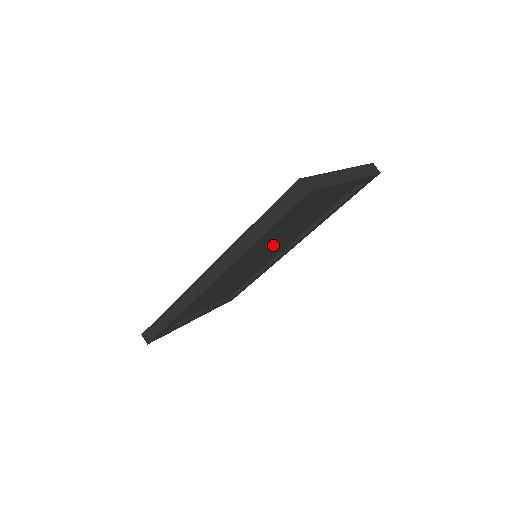
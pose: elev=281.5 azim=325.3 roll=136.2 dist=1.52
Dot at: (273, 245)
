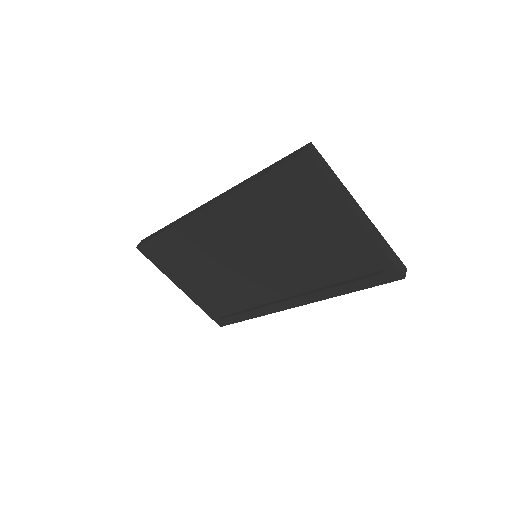
Dot at: (273, 255)
